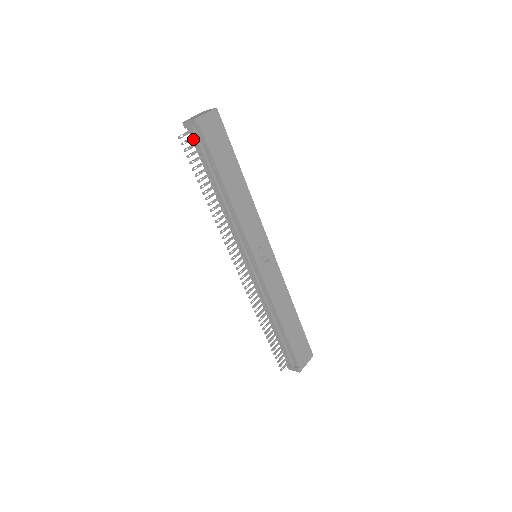
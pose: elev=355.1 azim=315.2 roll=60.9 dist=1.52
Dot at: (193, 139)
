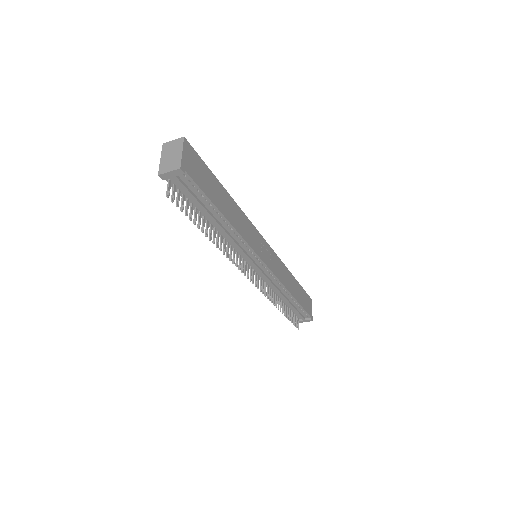
Dot at: (175, 187)
